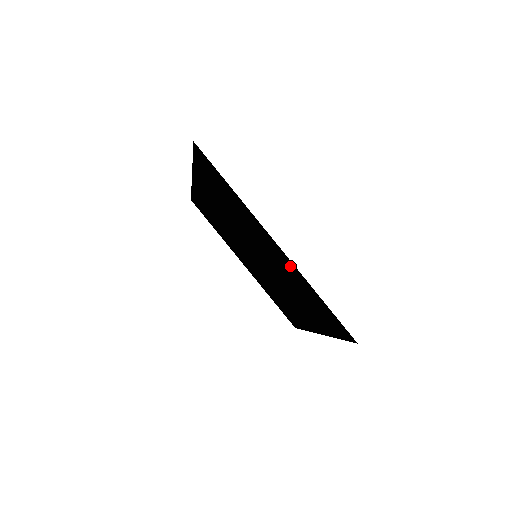
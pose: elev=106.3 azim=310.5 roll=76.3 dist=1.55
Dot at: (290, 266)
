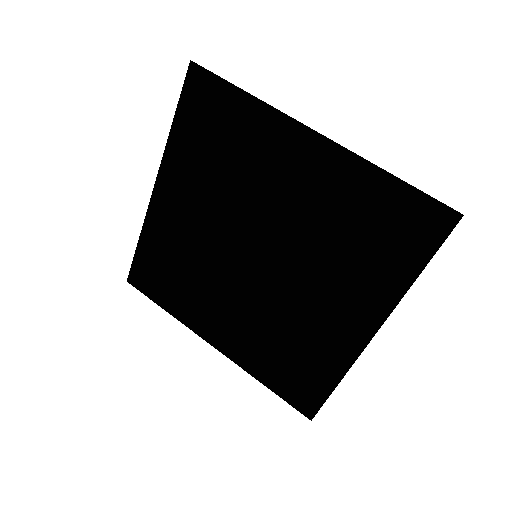
Dot at: (336, 165)
